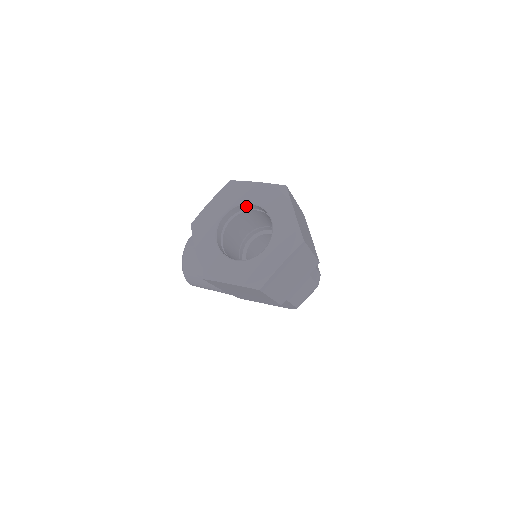
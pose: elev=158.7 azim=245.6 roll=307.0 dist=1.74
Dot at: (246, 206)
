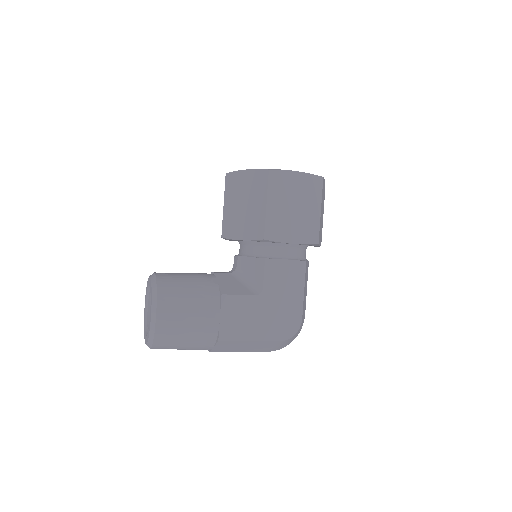
Dot at: occluded
